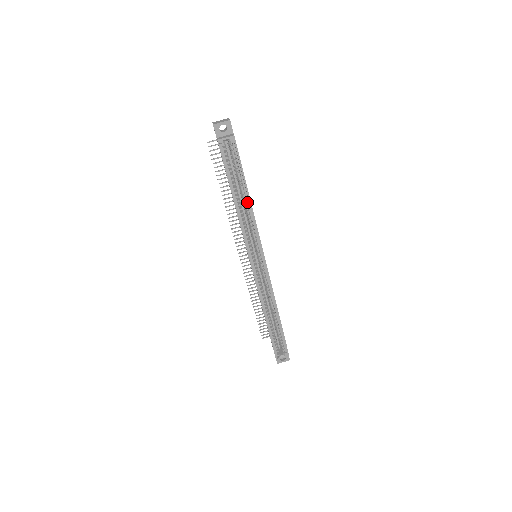
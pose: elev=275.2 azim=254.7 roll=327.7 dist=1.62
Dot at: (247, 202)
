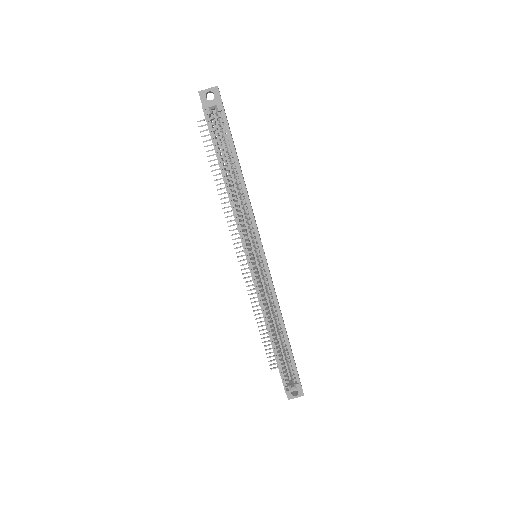
Dot at: (240, 184)
